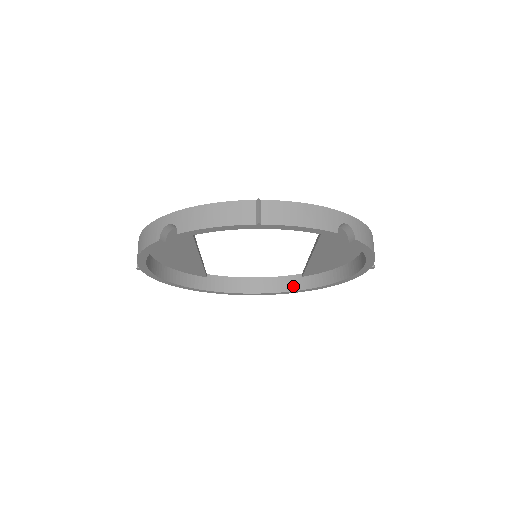
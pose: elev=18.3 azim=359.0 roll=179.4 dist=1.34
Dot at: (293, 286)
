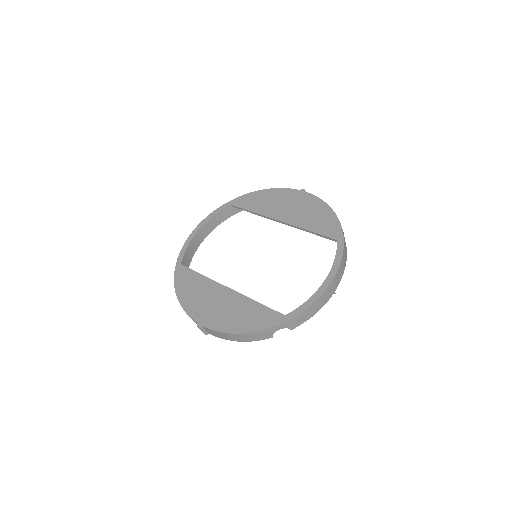
Dot at: (227, 215)
